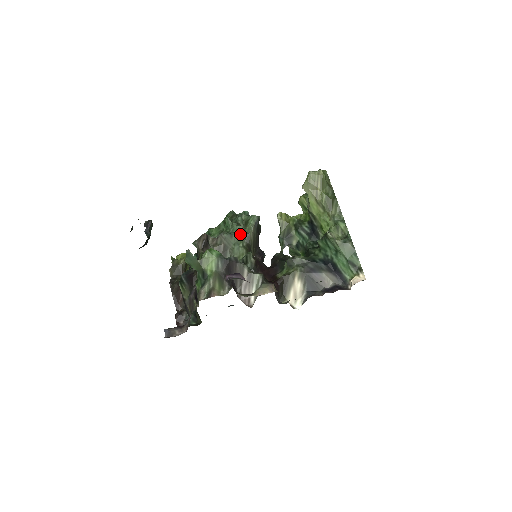
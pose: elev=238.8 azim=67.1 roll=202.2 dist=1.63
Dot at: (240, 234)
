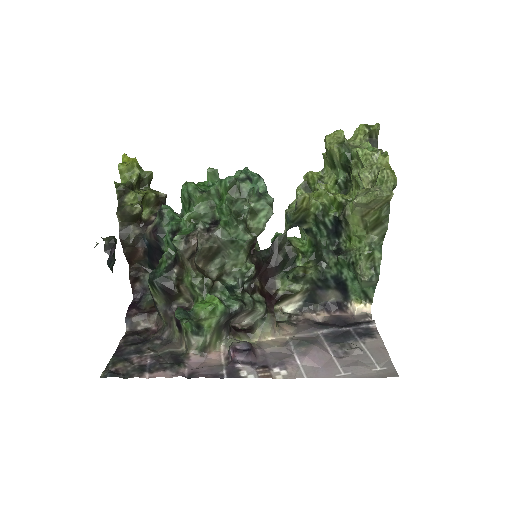
Dot at: (245, 243)
